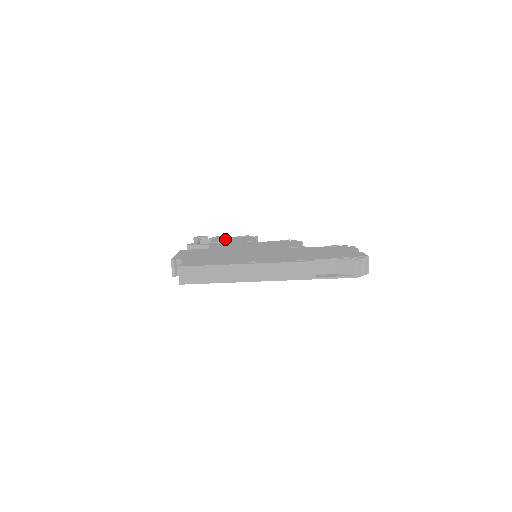
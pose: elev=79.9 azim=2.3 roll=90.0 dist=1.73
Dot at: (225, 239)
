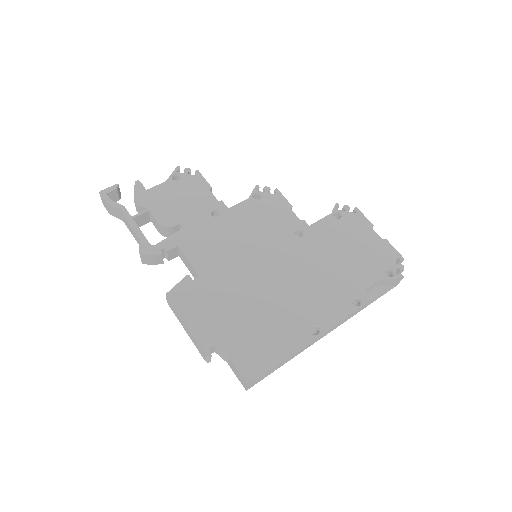
Dot at: (168, 203)
